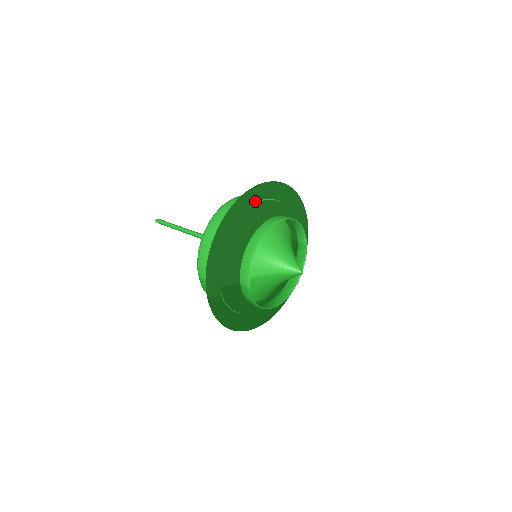
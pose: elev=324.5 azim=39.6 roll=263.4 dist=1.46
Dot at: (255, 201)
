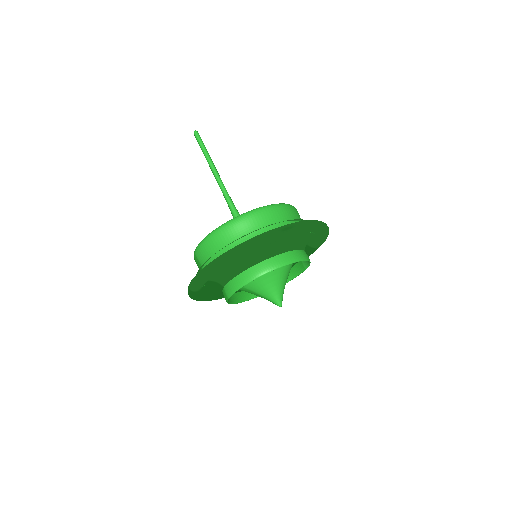
Dot at: occluded
